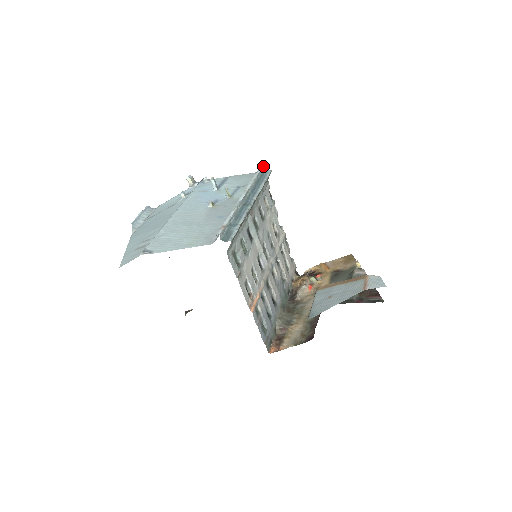
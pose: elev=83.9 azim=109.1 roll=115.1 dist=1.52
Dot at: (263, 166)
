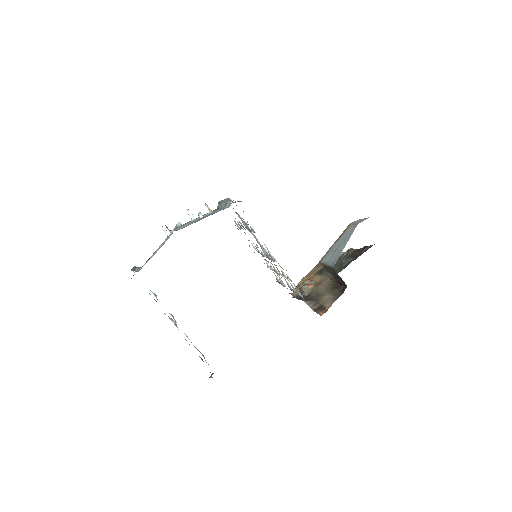
Dot at: occluded
